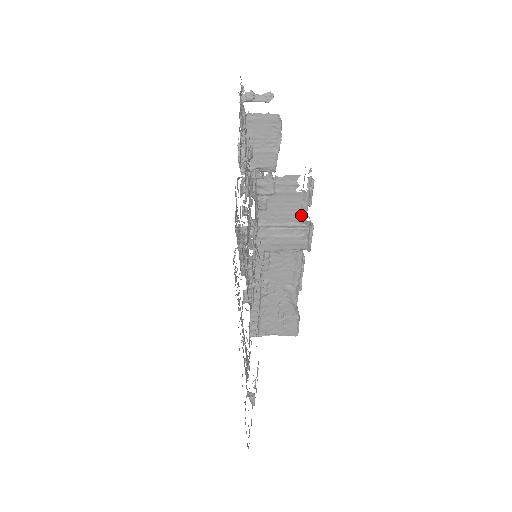
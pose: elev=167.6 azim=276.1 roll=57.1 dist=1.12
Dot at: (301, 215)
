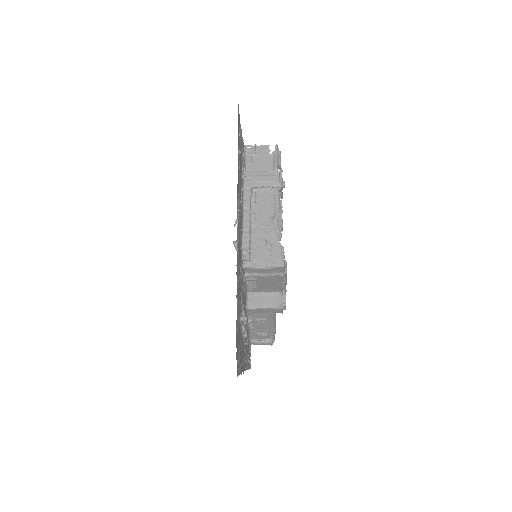
Dot at: (274, 166)
